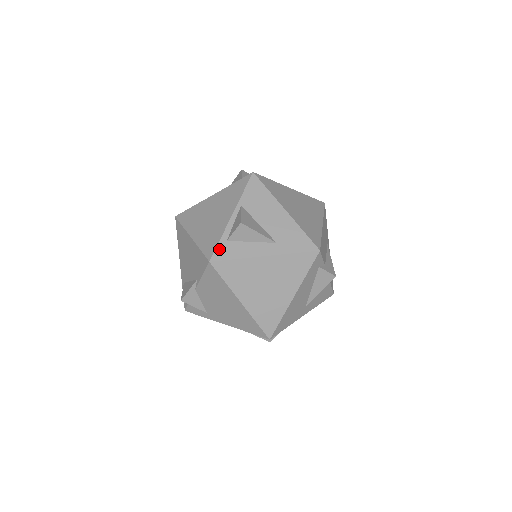
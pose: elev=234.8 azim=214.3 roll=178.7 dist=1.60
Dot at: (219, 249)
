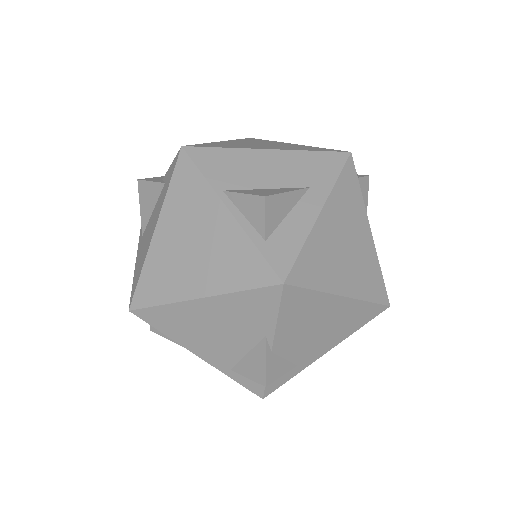
Dot at: (272, 259)
